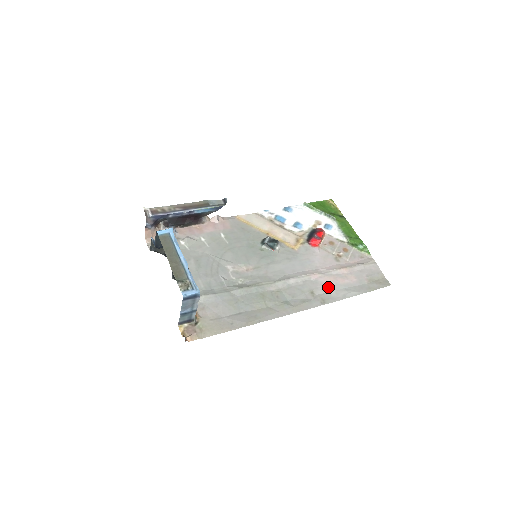
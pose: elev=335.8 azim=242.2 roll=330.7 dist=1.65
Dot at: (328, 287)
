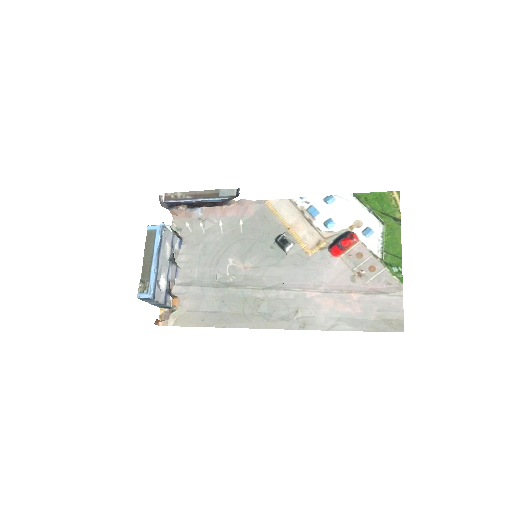
Dot at: (320, 310)
